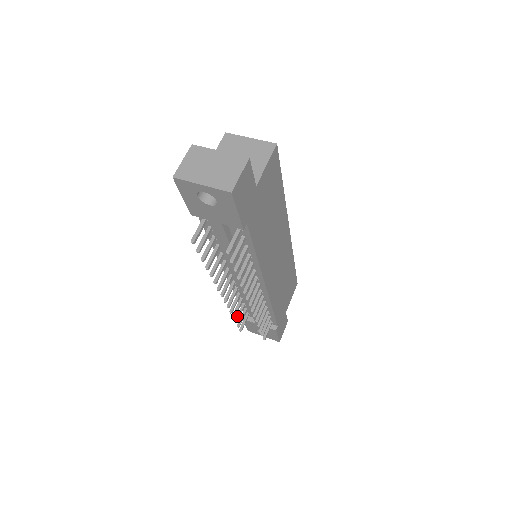
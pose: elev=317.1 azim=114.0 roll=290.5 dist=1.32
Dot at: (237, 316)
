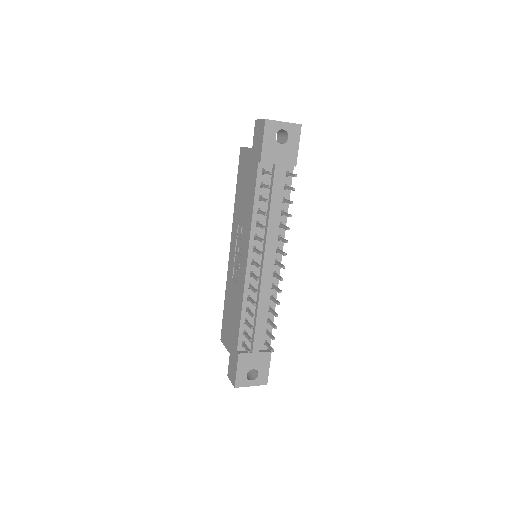
Dot at: (250, 325)
